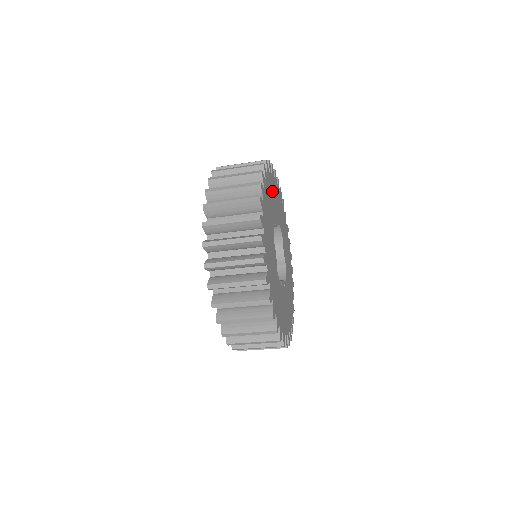
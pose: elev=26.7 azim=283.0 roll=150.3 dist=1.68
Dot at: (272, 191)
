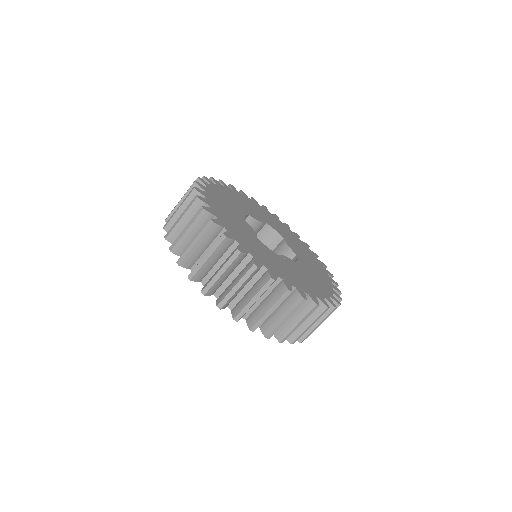
Dot at: (241, 200)
